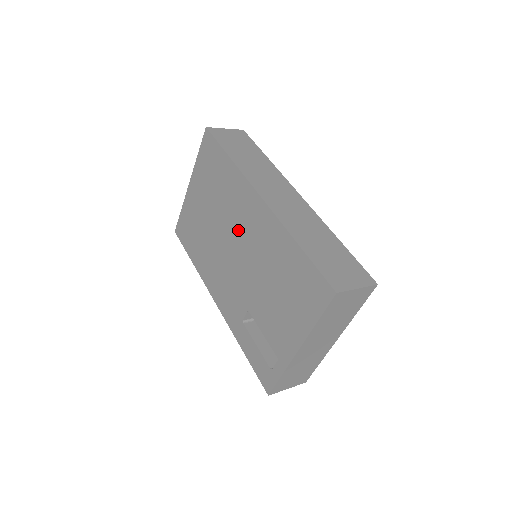
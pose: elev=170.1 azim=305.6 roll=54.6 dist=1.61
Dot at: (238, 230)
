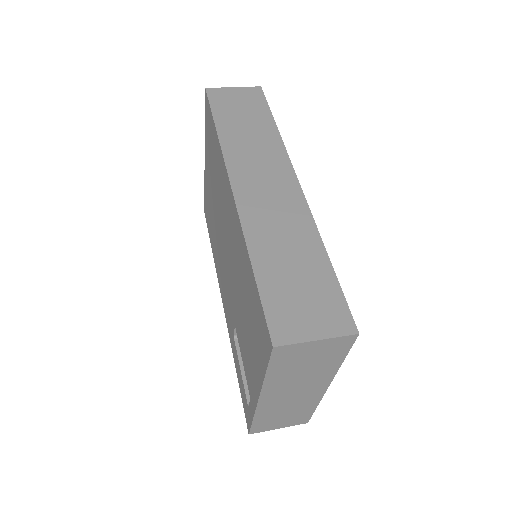
Dot at: (225, 225)
